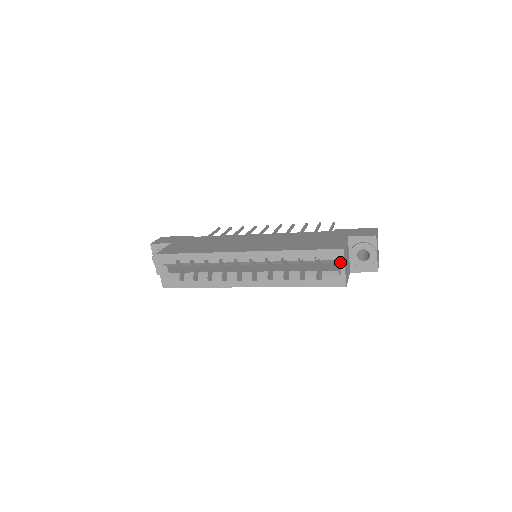
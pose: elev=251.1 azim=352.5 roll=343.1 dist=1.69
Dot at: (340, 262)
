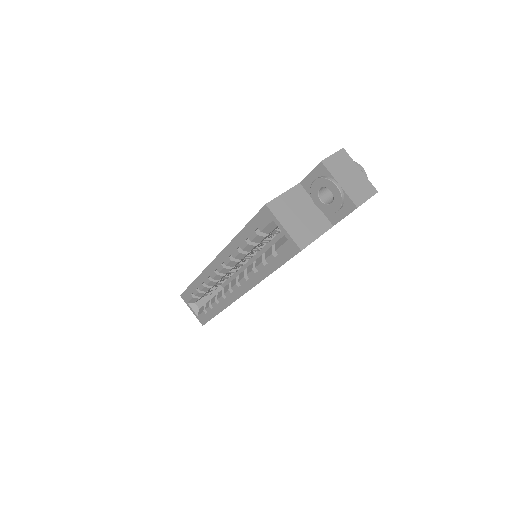
Dot at: (274, 223)
